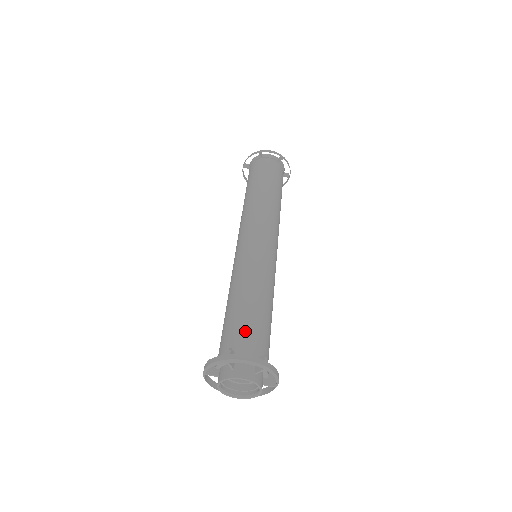
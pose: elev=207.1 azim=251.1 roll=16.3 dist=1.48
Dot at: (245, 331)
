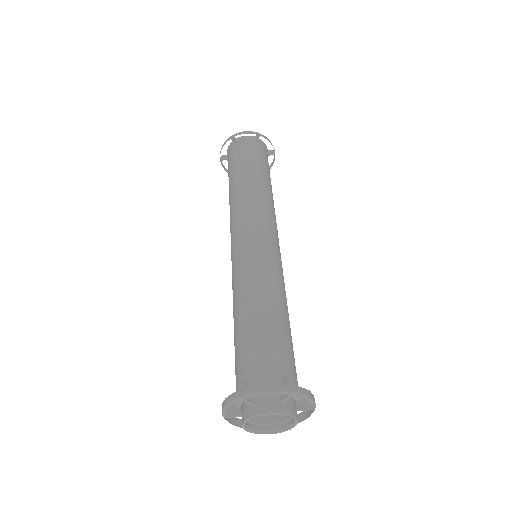
Dot at: (288, 355)
